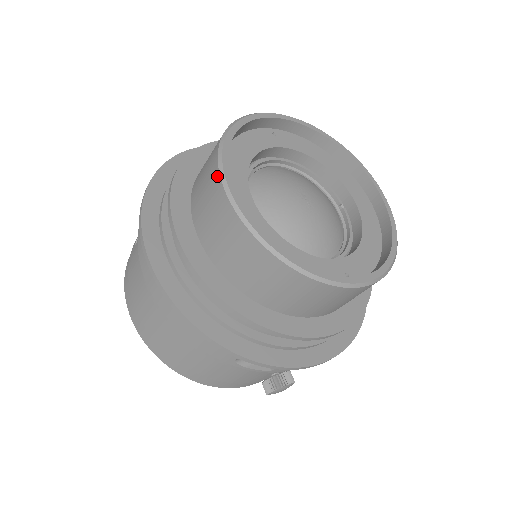
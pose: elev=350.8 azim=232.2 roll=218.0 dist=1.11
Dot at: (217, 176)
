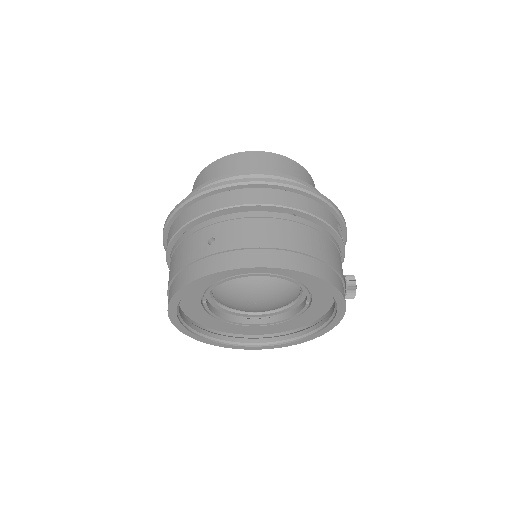
Dot at: (243, 153)
